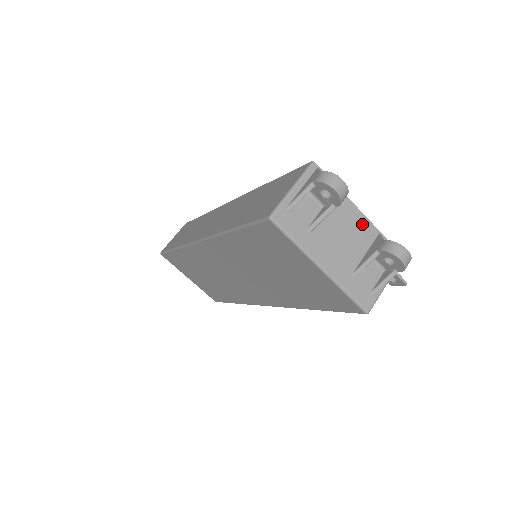
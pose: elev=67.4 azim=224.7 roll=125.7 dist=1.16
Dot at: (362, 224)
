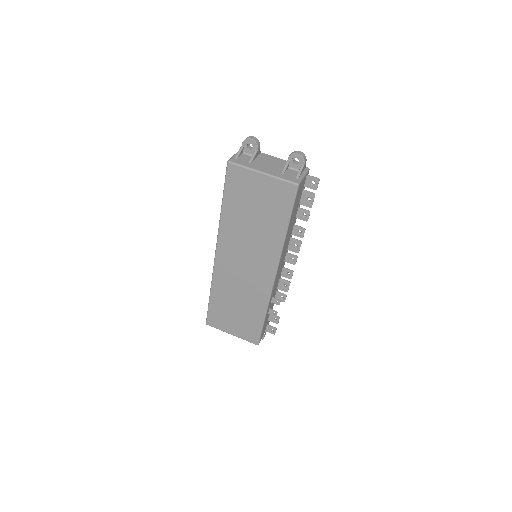
Dot at: (278, 160)
